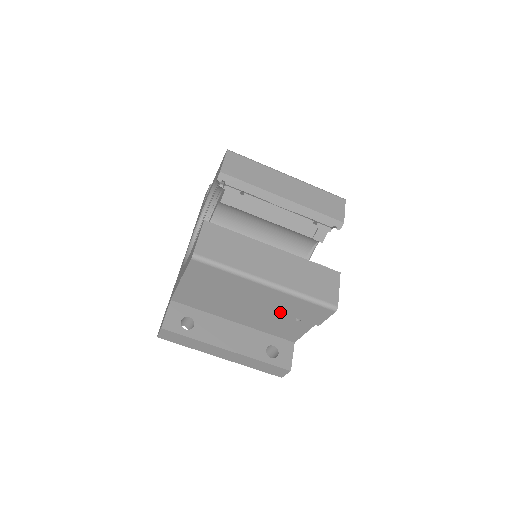
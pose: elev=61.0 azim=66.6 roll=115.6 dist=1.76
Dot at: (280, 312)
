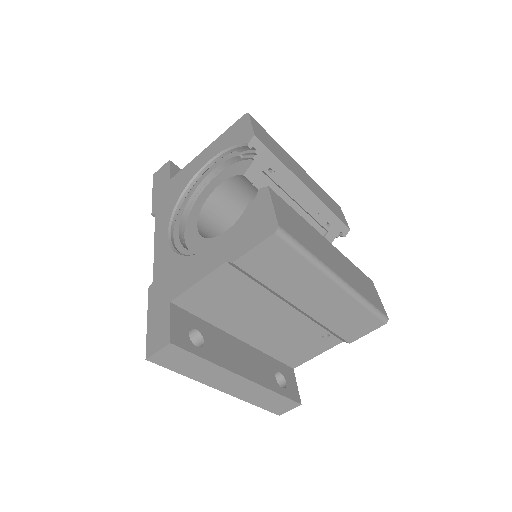
Dot at: (321, 324)
